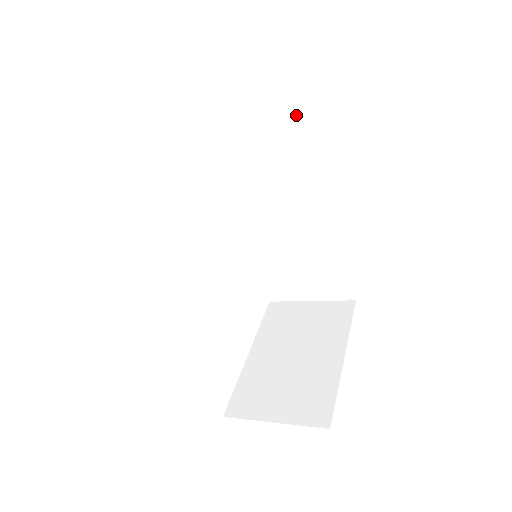
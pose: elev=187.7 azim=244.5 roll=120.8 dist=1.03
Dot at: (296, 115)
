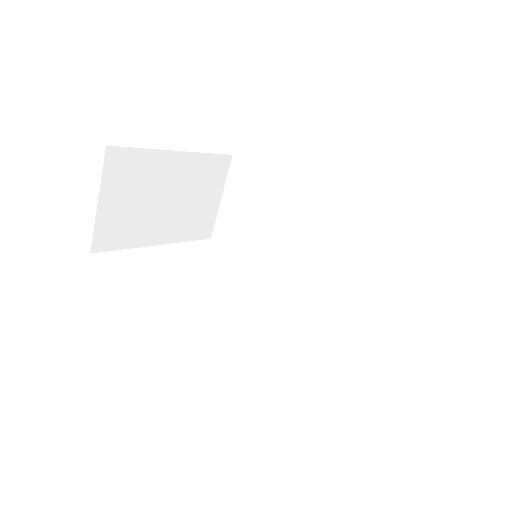
Dot at: (256, 177)
